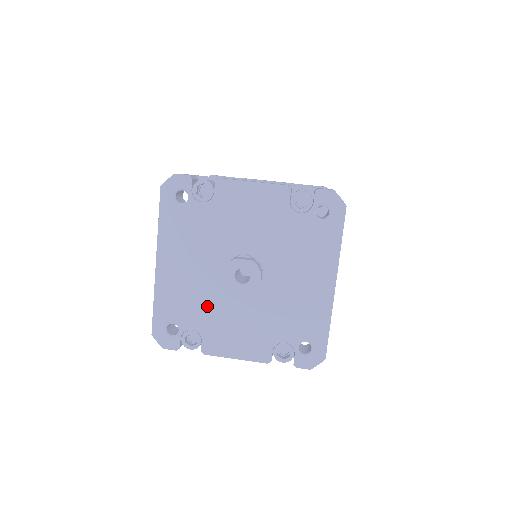
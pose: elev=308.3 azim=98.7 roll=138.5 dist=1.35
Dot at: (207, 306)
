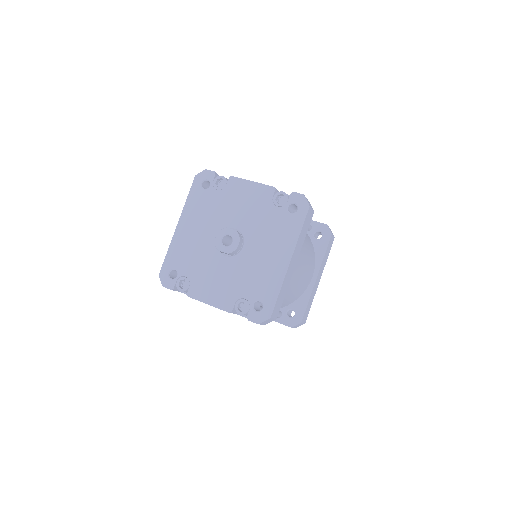
Dot at: (200, 261)
